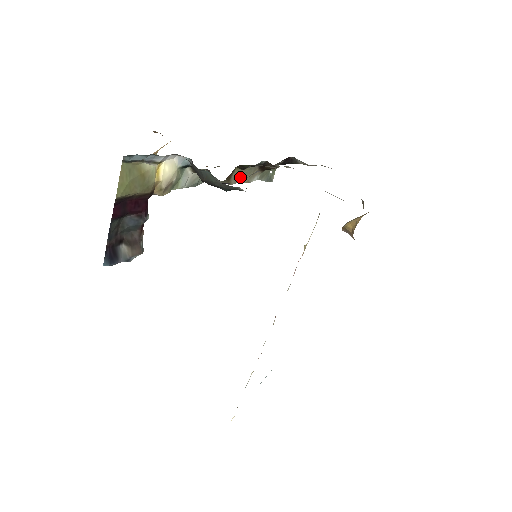
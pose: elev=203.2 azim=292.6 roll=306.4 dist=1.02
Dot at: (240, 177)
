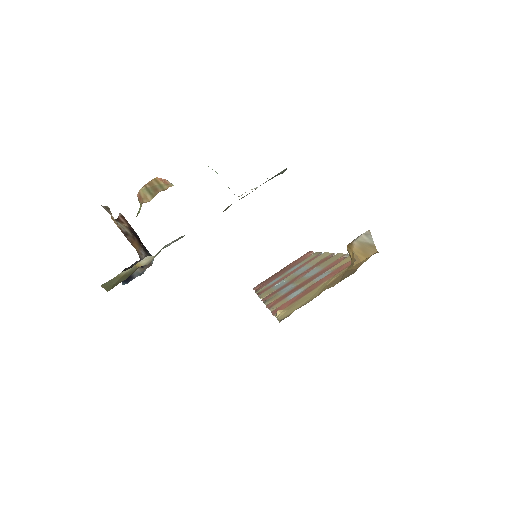
Dot at: occluded
